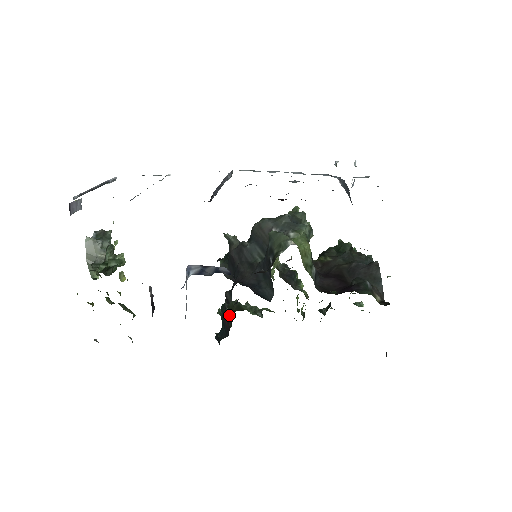
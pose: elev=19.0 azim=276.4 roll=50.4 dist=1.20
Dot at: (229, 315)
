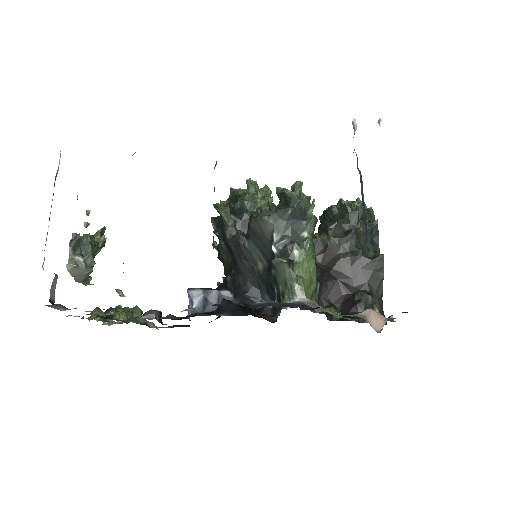
Dot at: (227, 264)
